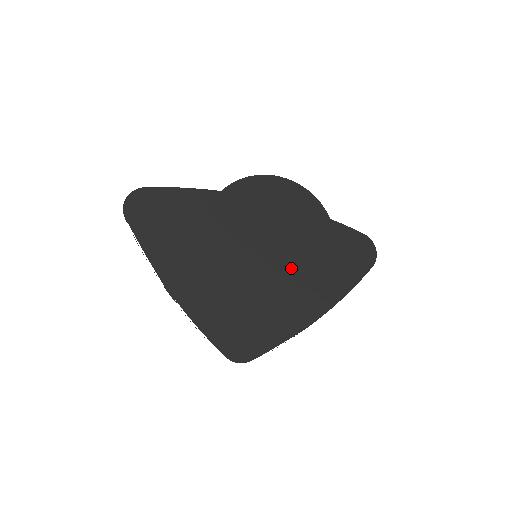
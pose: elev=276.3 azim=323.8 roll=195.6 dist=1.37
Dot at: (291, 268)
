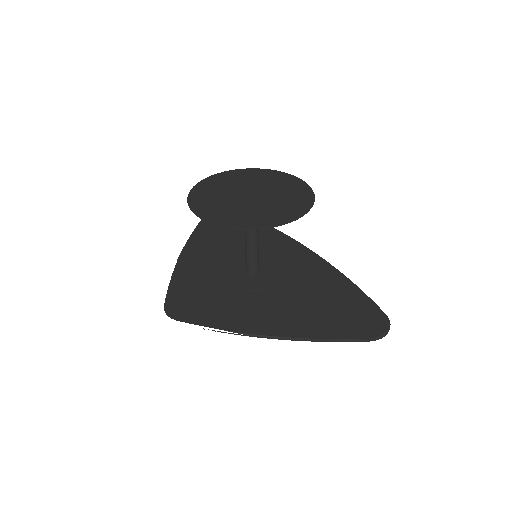
Dot at: (243, 212)
